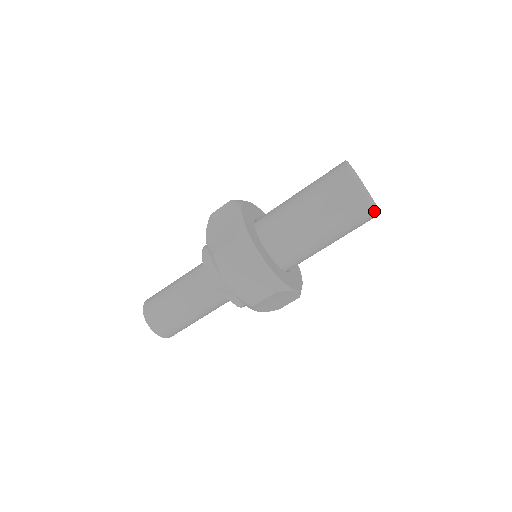
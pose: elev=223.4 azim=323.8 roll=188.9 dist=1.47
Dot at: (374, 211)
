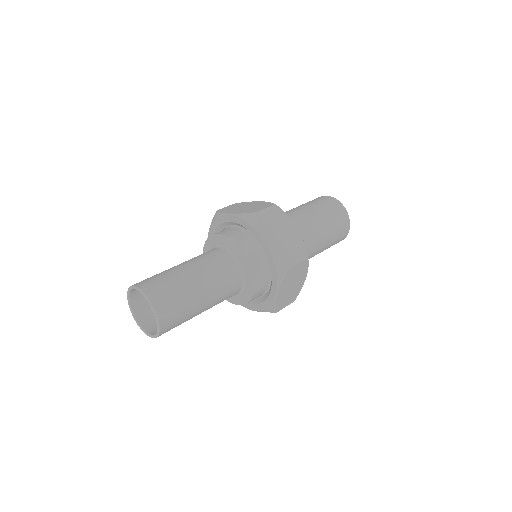
Dot at: (349, 227)
